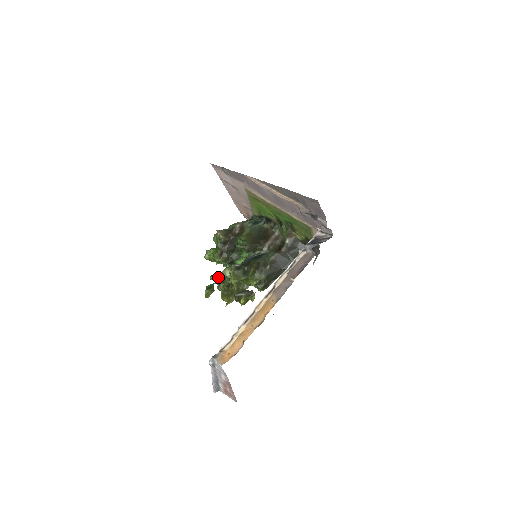
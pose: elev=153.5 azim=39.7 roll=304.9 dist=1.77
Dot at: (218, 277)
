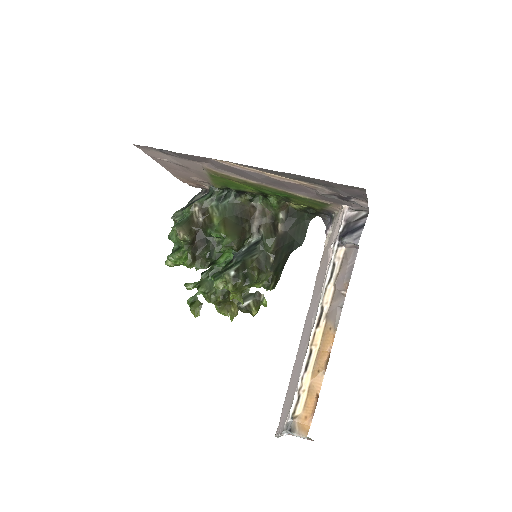
Dot at: (201, 287)
